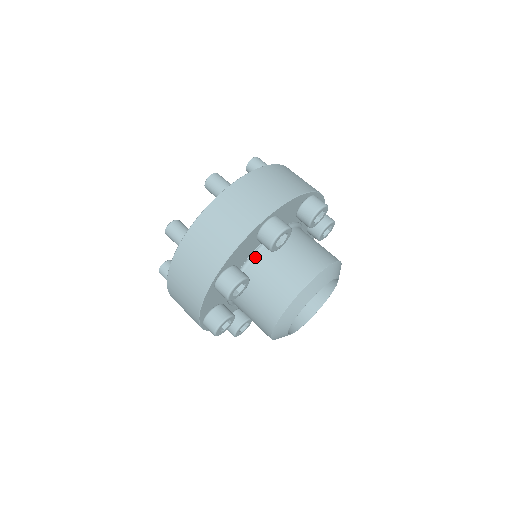
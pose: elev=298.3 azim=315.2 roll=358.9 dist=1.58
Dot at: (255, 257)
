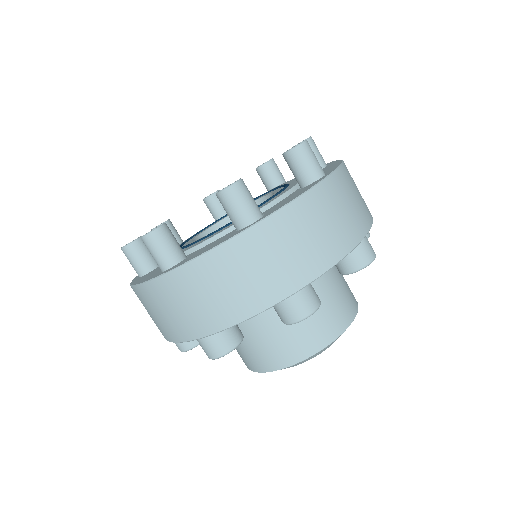
Dot at: occluded
